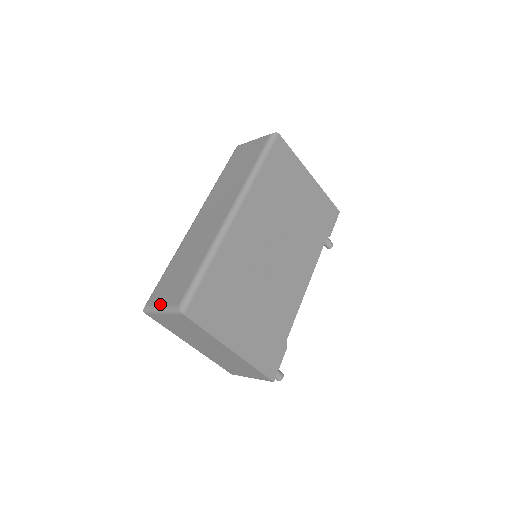
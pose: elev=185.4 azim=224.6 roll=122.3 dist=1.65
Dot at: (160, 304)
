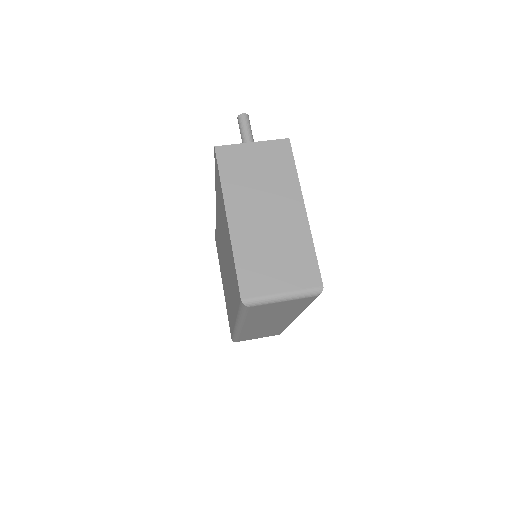
Dot at: occluded
